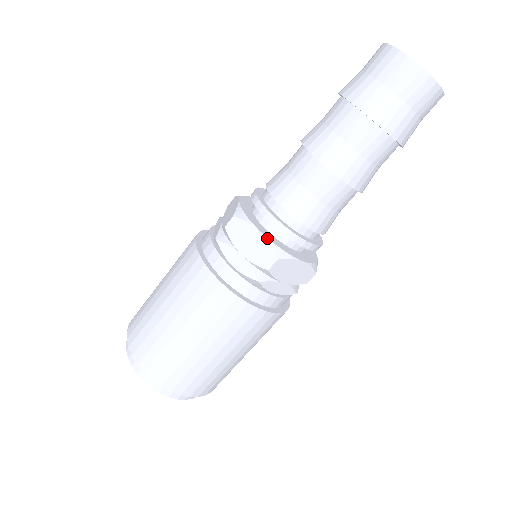
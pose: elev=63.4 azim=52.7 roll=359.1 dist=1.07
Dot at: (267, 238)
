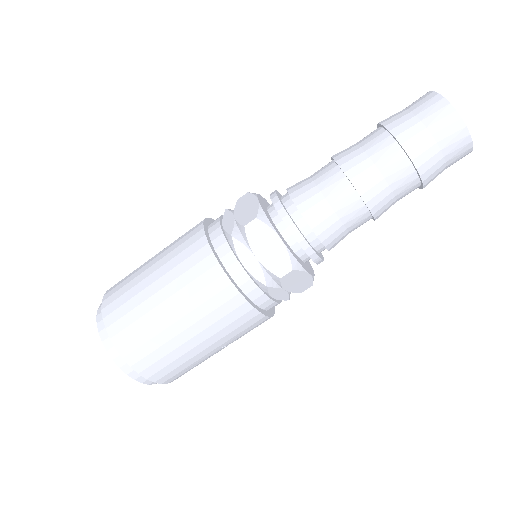
Dot at: (260, 204)
